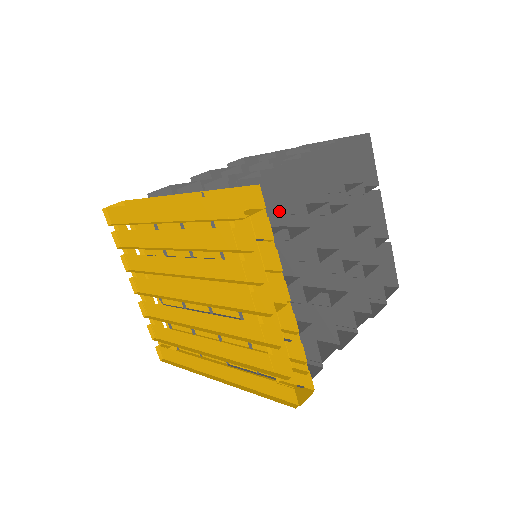
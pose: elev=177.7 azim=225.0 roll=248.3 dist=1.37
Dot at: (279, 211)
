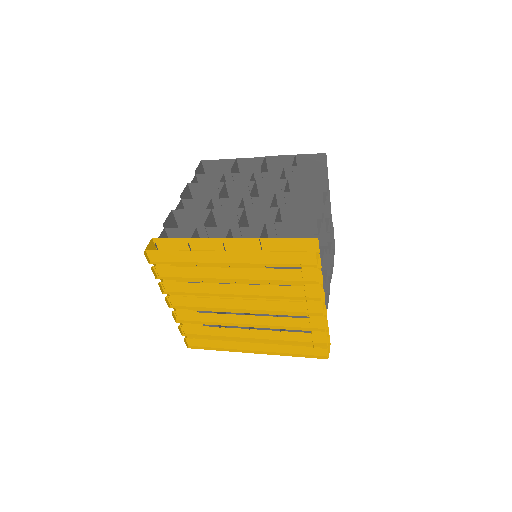
Dot at: occluded
